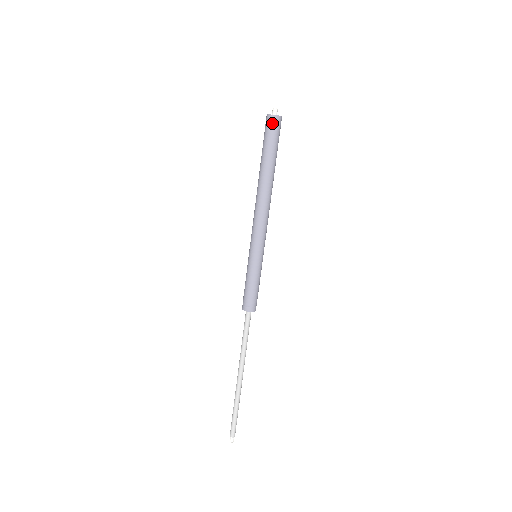
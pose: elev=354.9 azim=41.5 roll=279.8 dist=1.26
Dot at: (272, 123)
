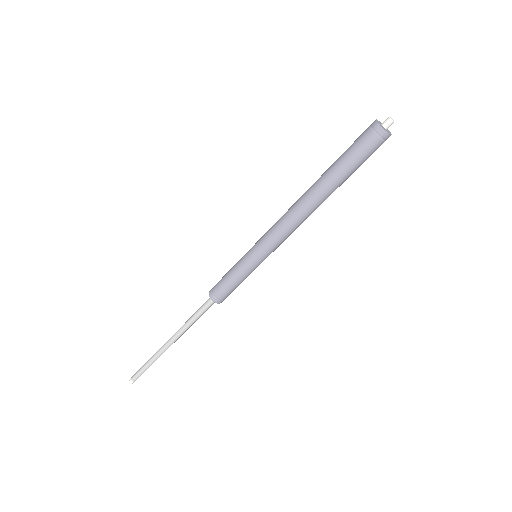
Dot at: (375, 137)
